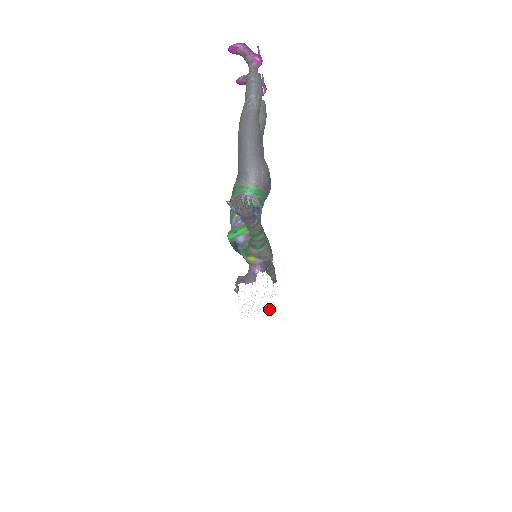
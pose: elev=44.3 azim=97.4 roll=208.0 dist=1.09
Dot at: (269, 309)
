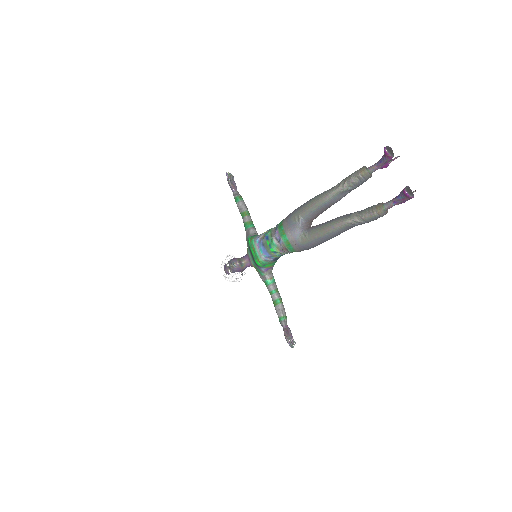
Dot at: occluded
